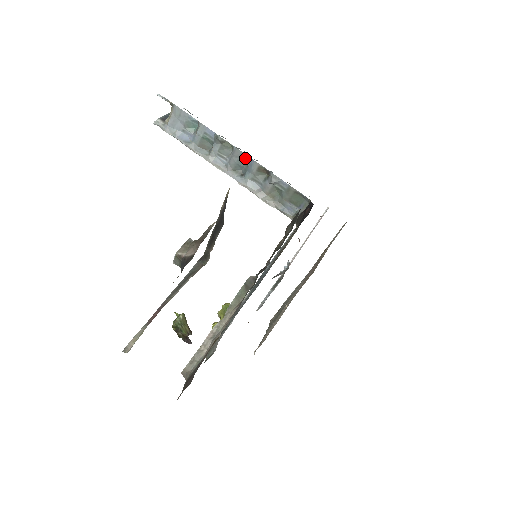
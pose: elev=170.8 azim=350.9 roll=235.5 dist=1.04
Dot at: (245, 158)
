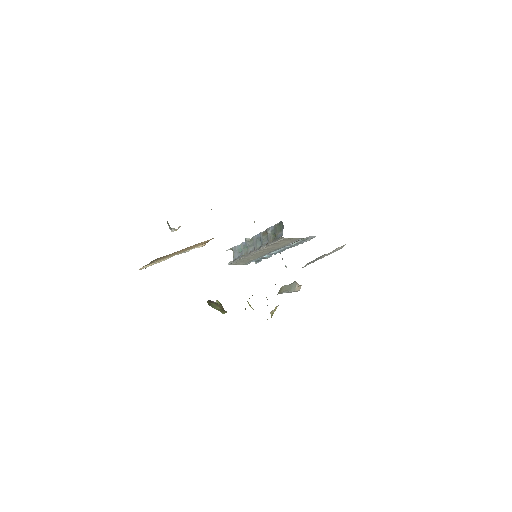
Dot at: (258, 237)
